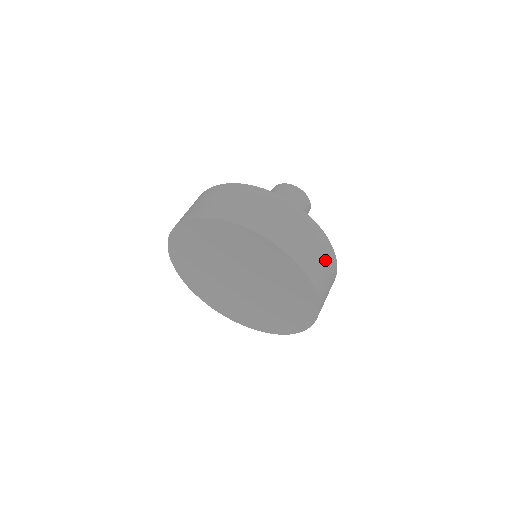
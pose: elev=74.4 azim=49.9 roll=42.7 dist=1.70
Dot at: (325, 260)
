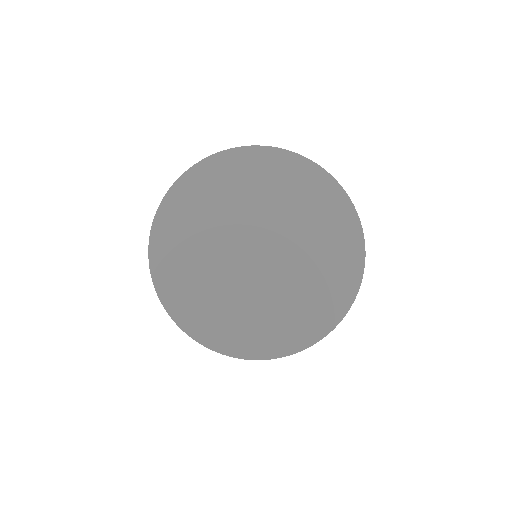
Dot at: occluded
